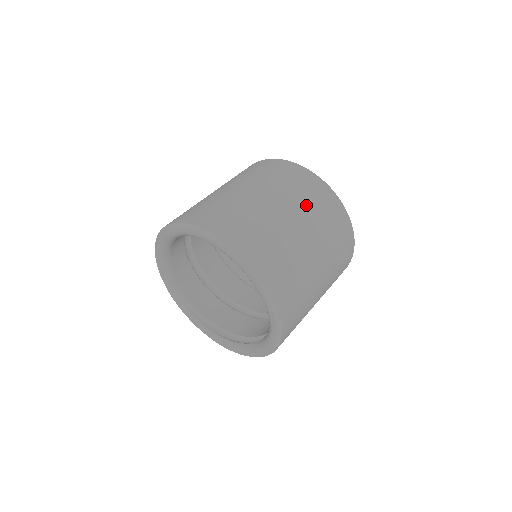
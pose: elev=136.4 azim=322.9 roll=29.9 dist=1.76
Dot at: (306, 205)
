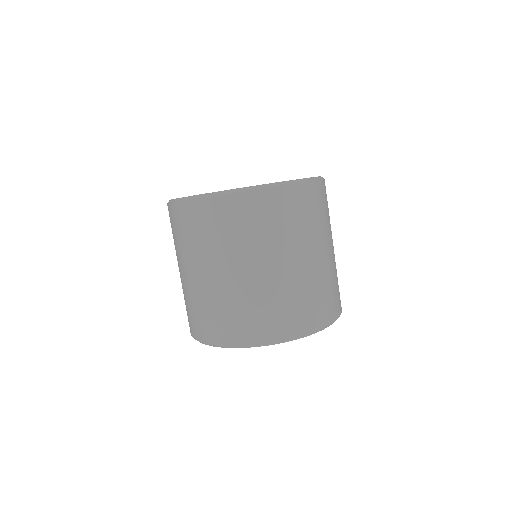
Dot at: (328, 222)
